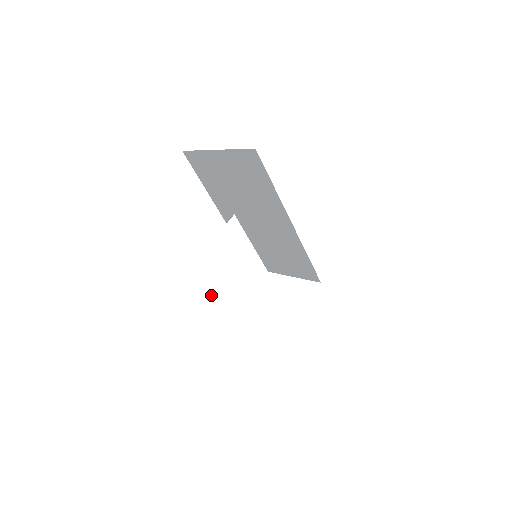
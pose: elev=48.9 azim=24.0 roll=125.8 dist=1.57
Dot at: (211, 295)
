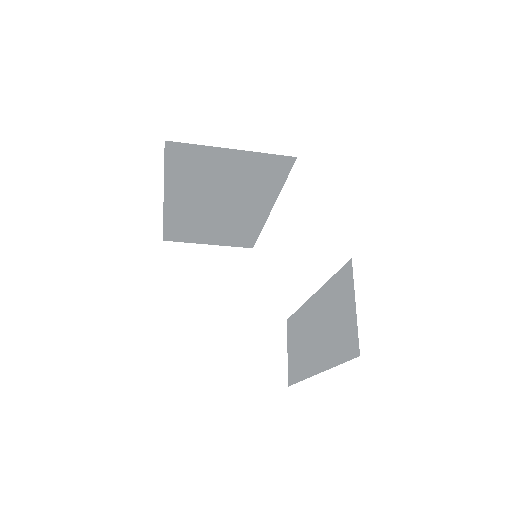
Dot at: (341, 340)
